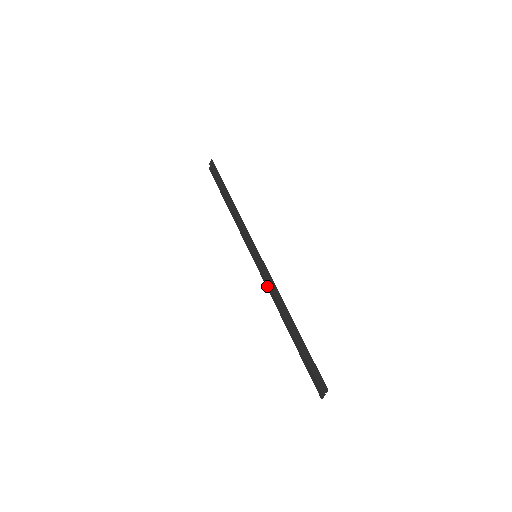
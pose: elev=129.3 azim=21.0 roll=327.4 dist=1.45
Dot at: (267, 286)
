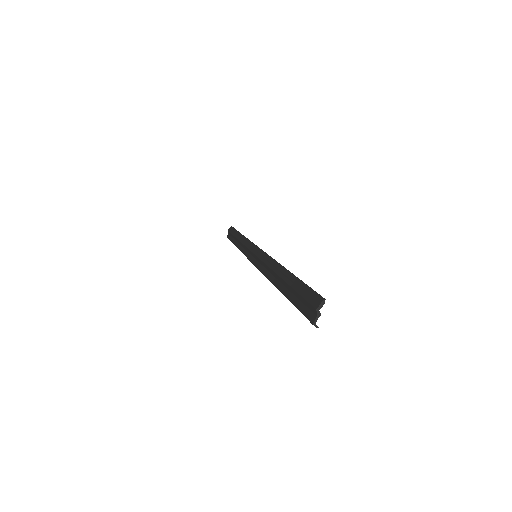
Dot at: (262, 270)
